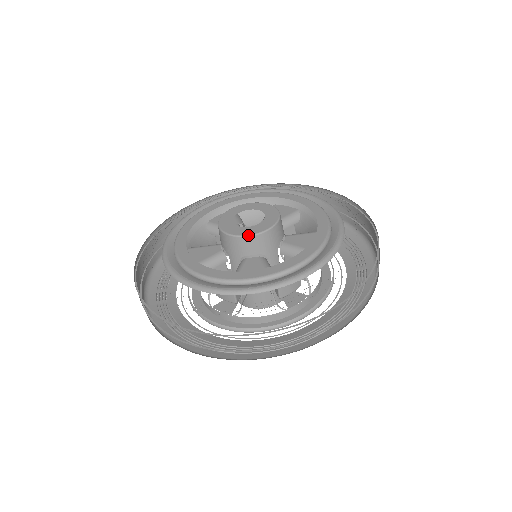
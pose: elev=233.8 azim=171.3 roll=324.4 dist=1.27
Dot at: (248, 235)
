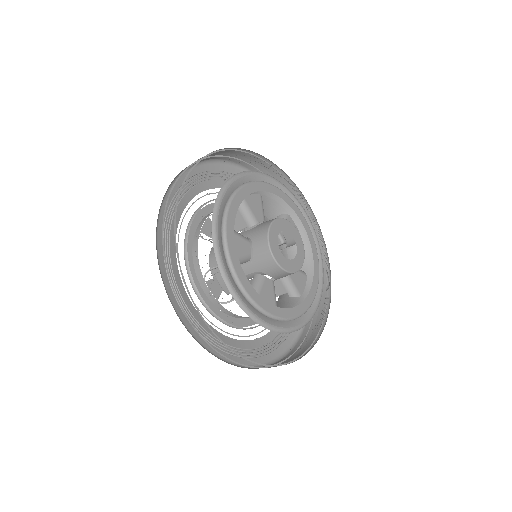
Dot at: (286, 270)
